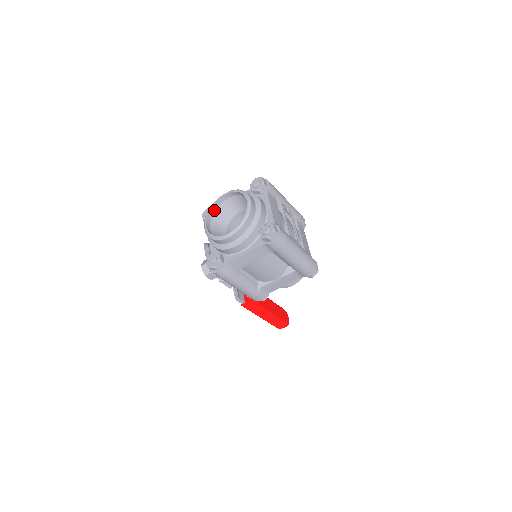
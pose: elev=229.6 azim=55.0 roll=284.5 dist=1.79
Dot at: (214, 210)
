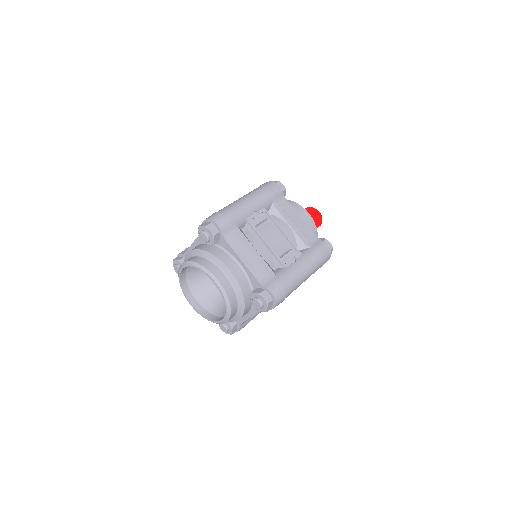
Dot at: (185, 280)
